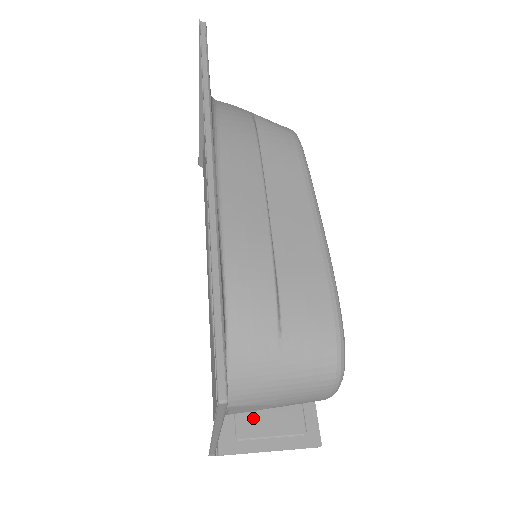
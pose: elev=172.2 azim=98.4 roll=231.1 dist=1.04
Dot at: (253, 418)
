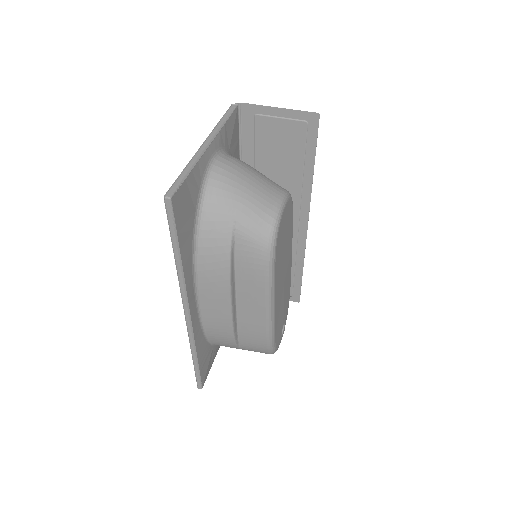
Dot at: occluded
